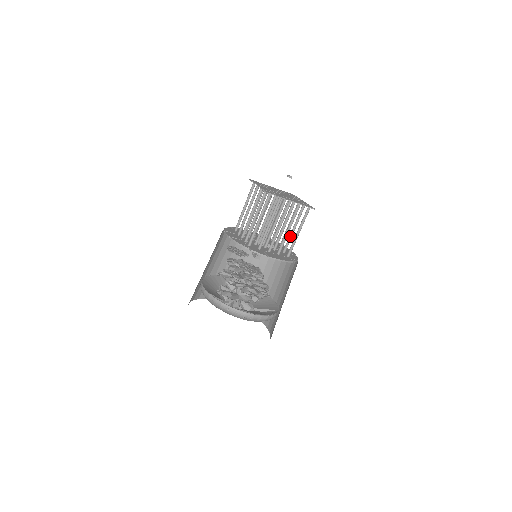
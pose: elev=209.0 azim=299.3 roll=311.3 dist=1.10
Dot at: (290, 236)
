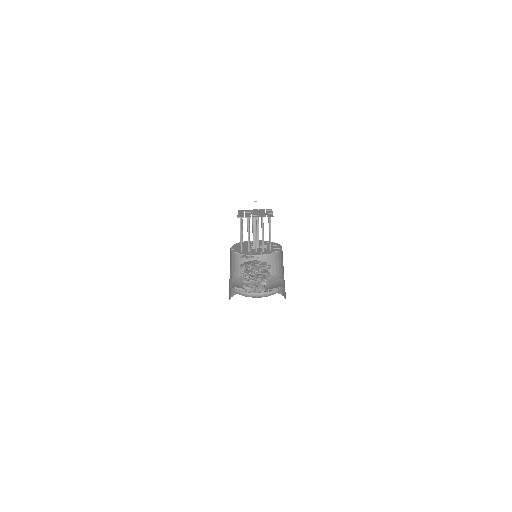
Dot at: occluded
